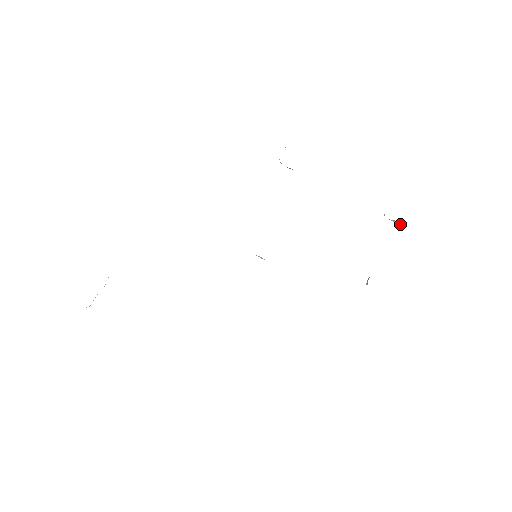
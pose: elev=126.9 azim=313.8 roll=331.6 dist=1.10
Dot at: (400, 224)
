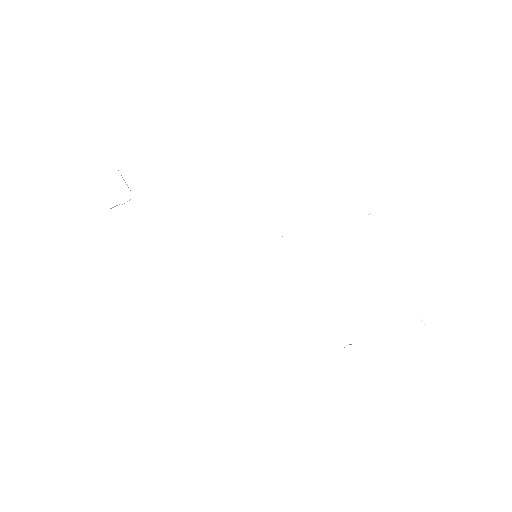
Dot at: occluded
